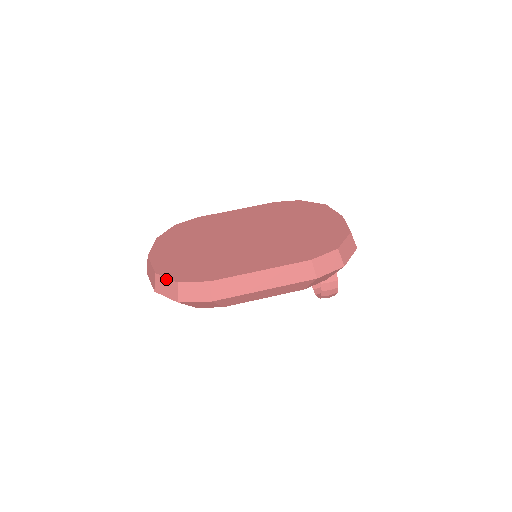
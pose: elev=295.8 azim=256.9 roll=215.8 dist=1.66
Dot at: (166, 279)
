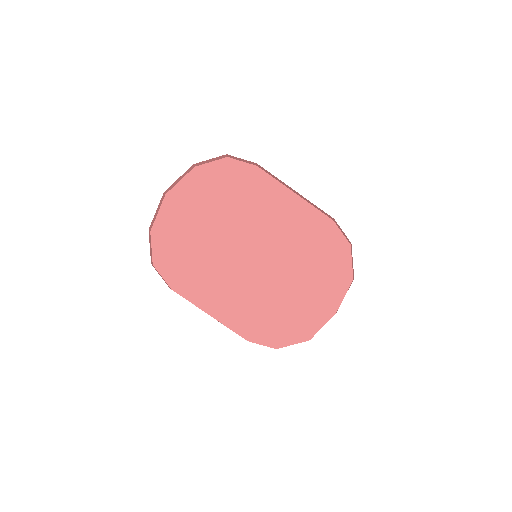
Dot at: (151, 248)
